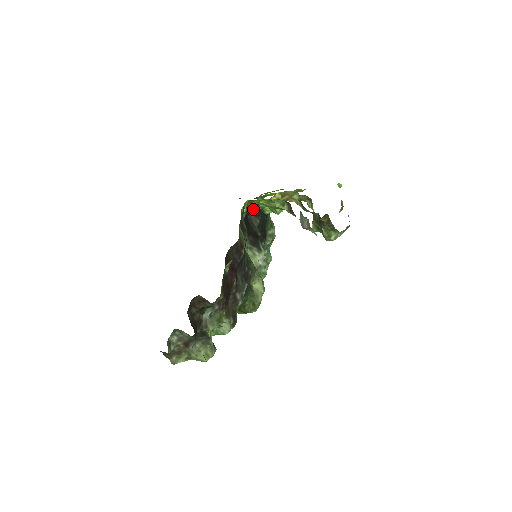
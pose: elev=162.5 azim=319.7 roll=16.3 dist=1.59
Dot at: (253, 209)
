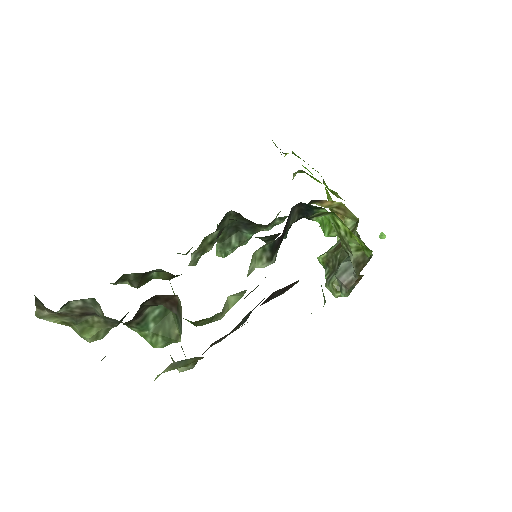
Dot at: (308, 204)
